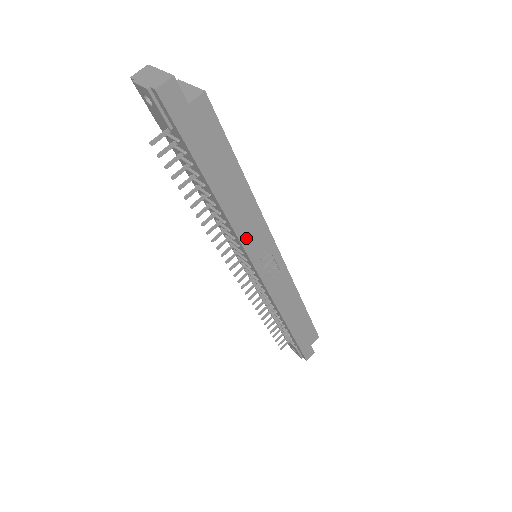
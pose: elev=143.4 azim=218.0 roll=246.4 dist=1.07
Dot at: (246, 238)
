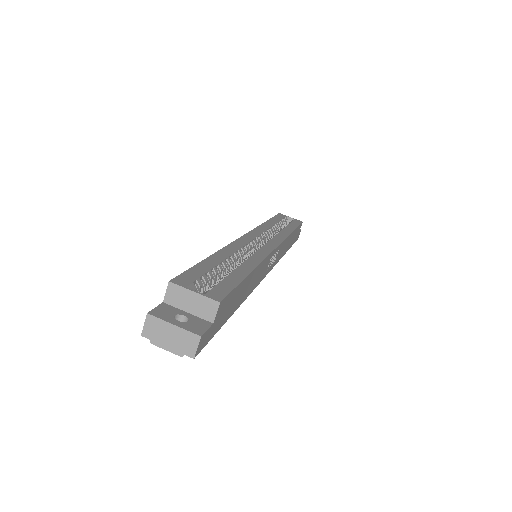
Dot at: (259, 280)
